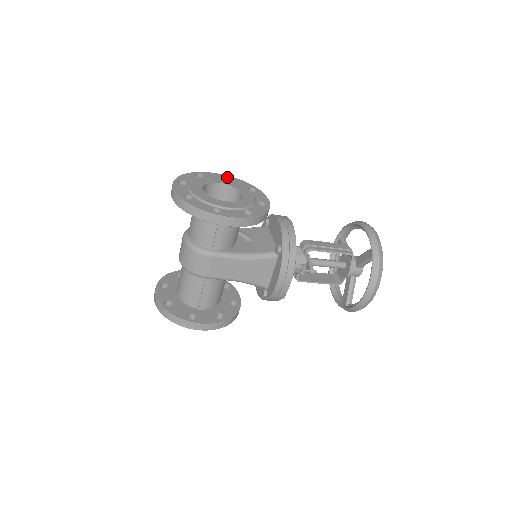
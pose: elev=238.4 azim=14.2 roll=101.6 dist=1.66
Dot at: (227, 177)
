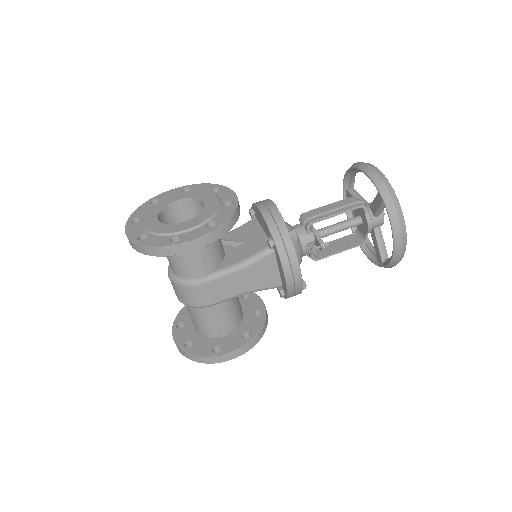
Dot at: (186, 188)
